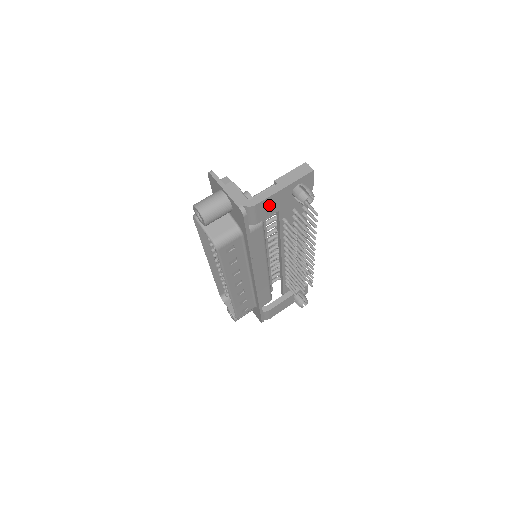
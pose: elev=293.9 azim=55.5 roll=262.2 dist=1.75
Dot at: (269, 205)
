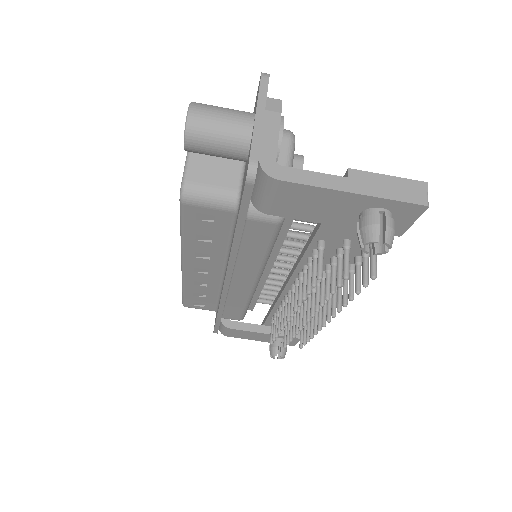
Dot at: (306, 200)
